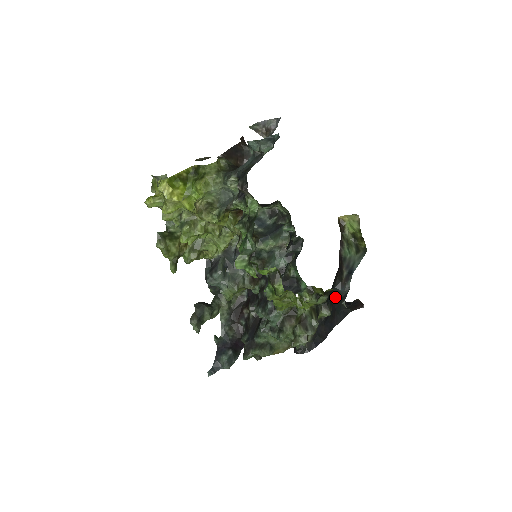
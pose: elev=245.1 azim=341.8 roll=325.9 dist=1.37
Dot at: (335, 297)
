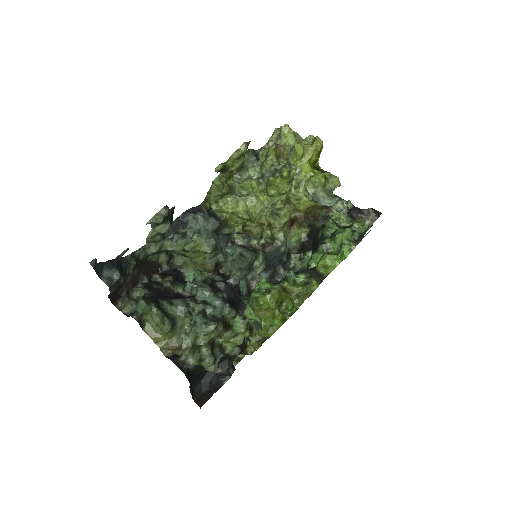
Dot at: occluded
